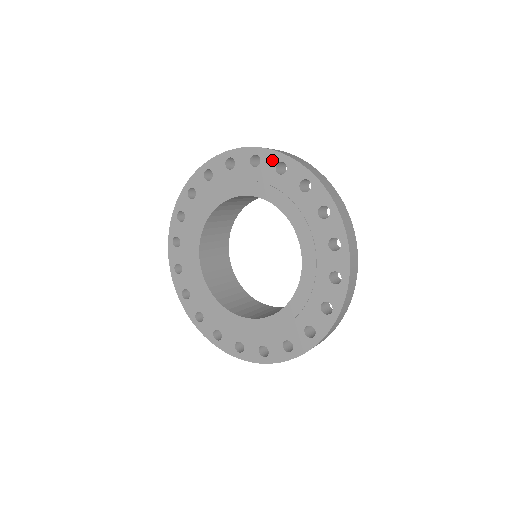
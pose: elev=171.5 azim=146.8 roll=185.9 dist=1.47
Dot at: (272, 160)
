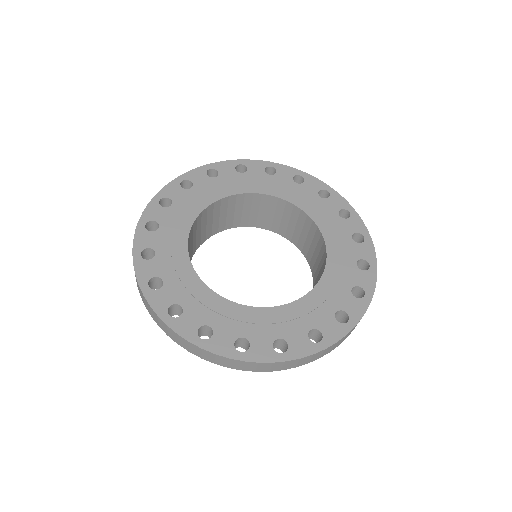
Dot at: (340, 204)
